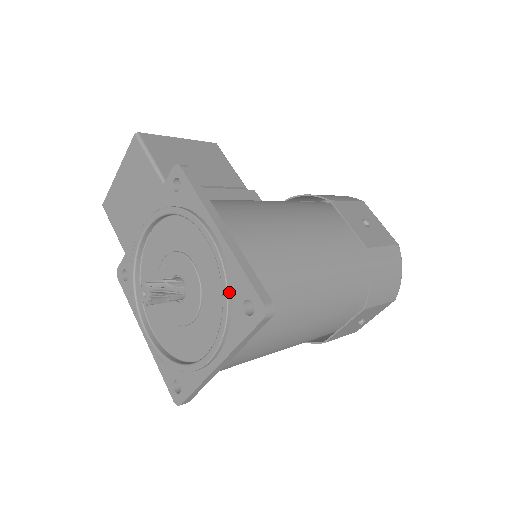
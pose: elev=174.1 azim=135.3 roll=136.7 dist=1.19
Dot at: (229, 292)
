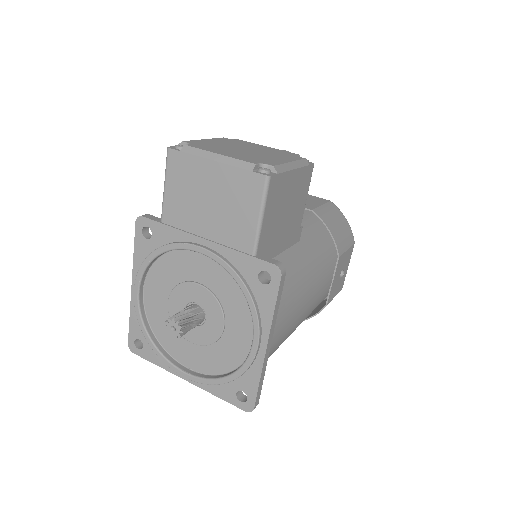
Dot at: (237, 378)
